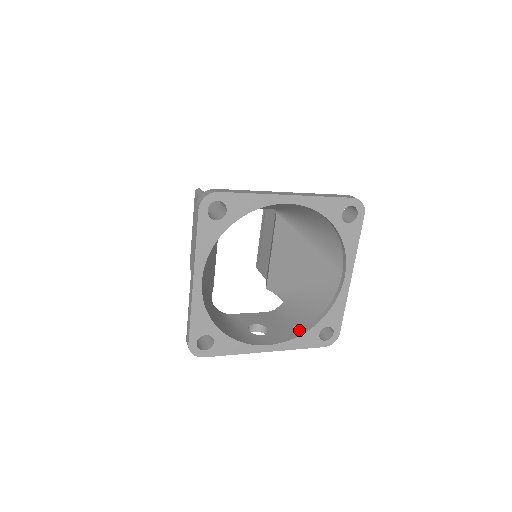
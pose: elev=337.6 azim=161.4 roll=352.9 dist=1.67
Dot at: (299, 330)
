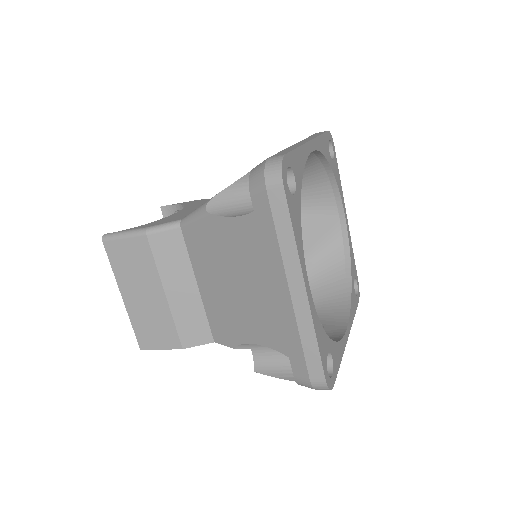
Dot at: (342, 299)
